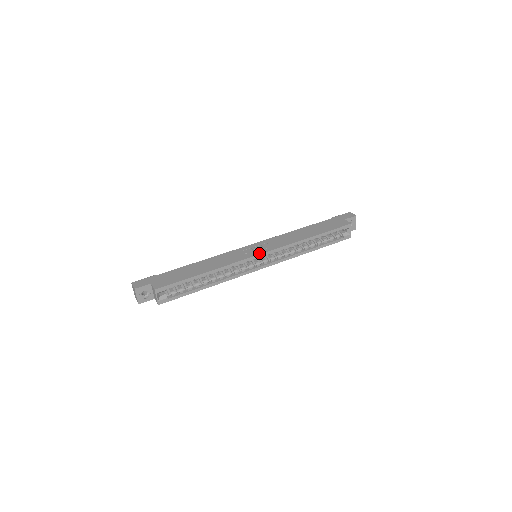
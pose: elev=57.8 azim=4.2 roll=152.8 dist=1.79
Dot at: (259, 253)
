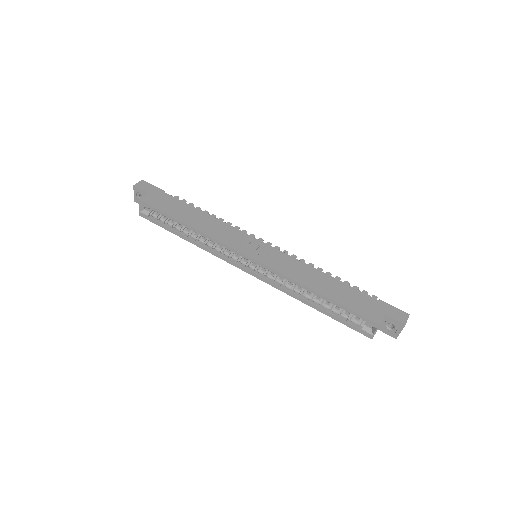
Dot at: (248, 254)
